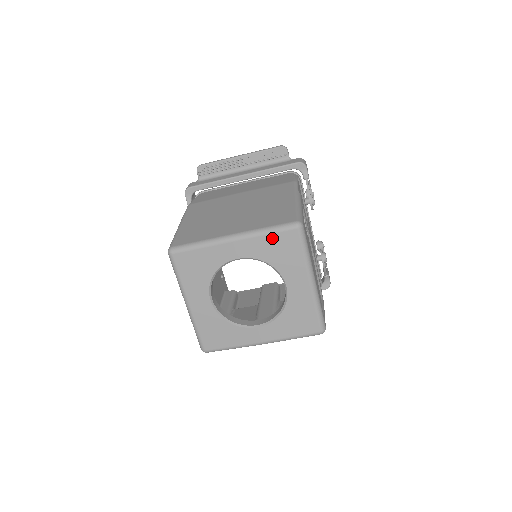
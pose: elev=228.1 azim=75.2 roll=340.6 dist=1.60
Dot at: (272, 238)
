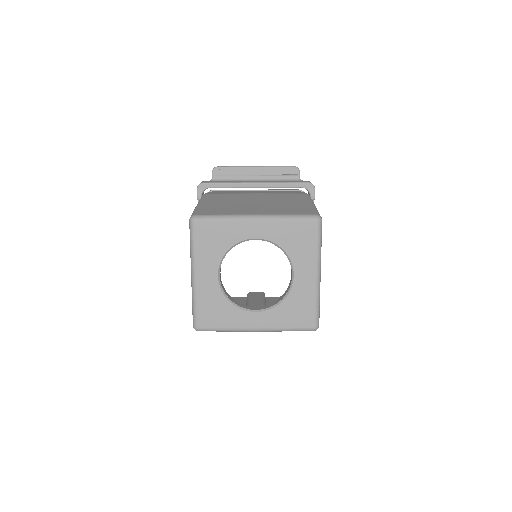
Dot at: (292, 225)
